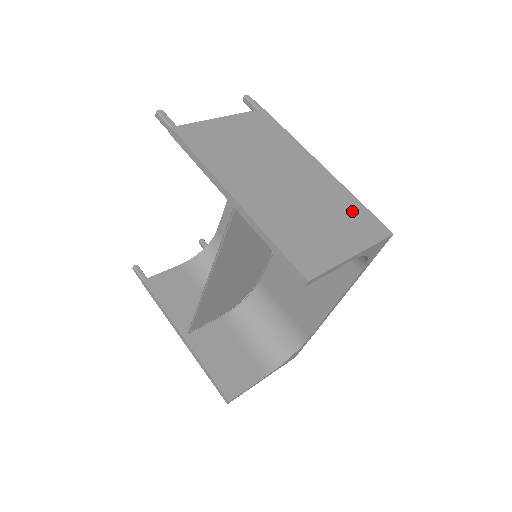
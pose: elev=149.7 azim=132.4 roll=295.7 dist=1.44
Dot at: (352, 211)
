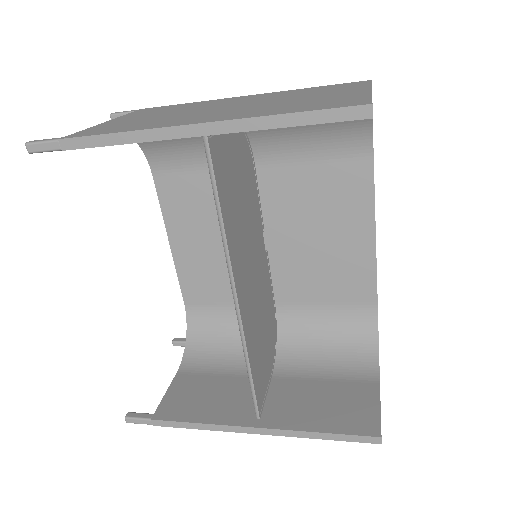
Dot at: (317, 89)
